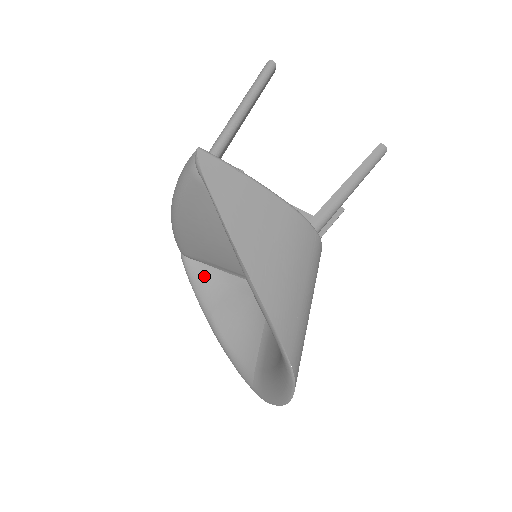
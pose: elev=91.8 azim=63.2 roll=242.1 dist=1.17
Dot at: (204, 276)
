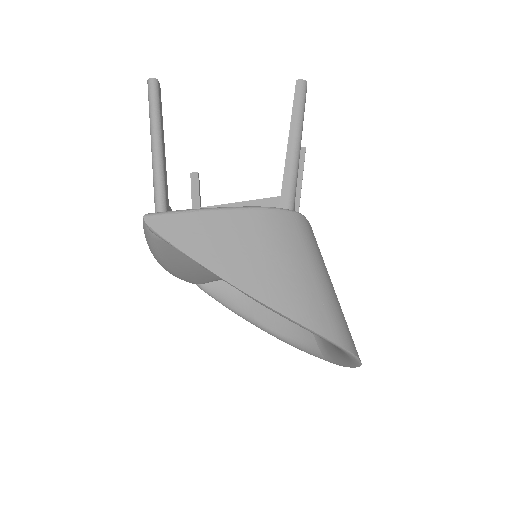
Dot at: (226, 291)
